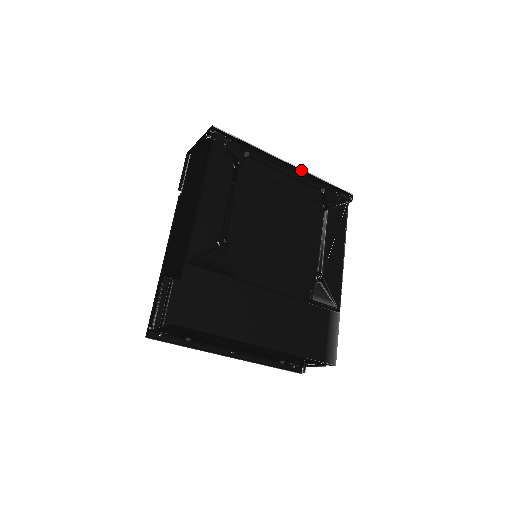
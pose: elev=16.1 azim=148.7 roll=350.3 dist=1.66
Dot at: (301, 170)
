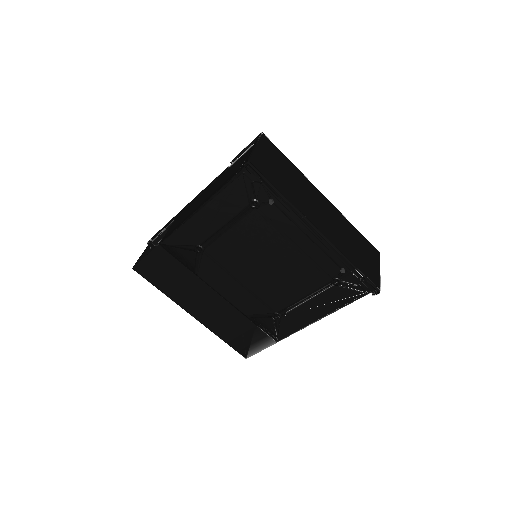
Dot at: (332, 242)
